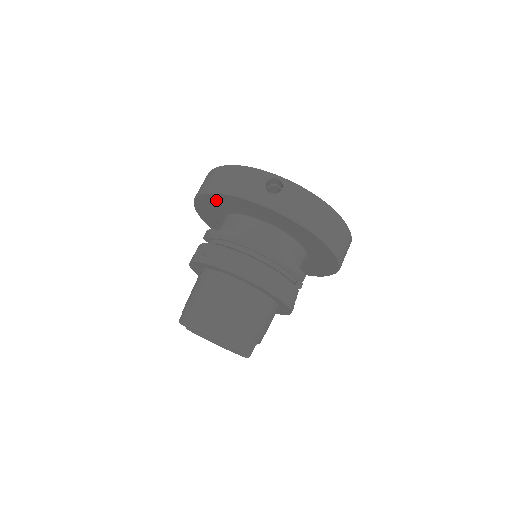
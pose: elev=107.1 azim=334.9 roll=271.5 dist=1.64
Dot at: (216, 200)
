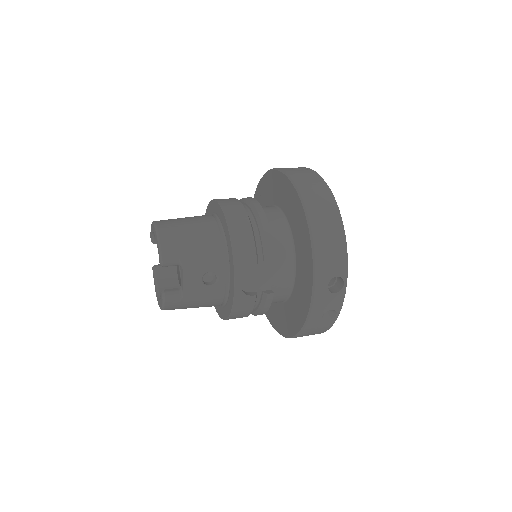
Dot at: (260, 193)
